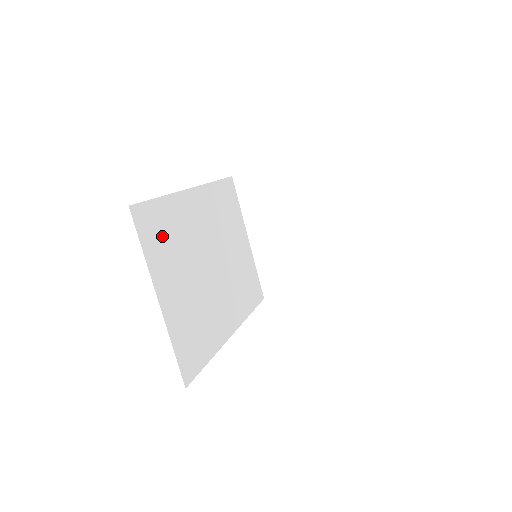
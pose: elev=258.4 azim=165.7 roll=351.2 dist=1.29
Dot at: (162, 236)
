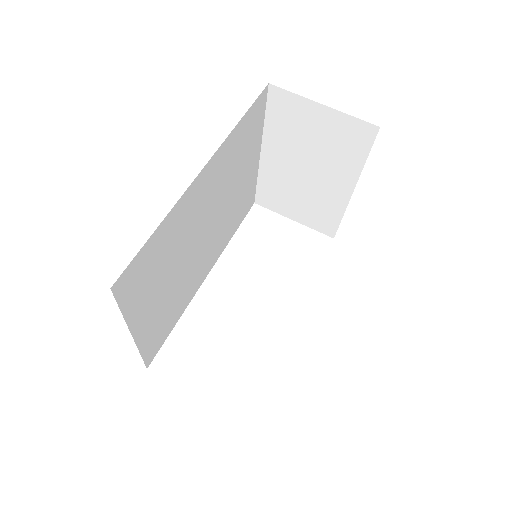
Dot at: (149, 272)
